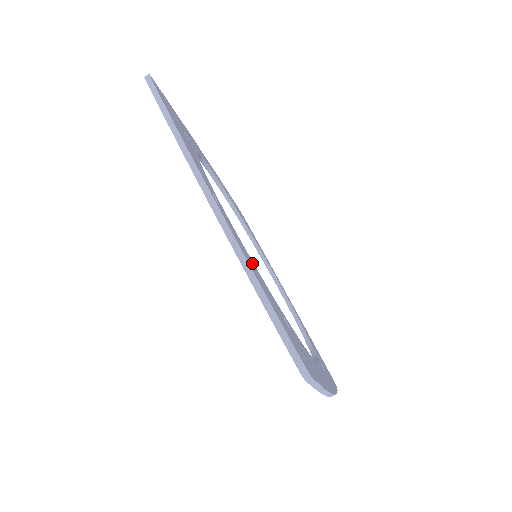
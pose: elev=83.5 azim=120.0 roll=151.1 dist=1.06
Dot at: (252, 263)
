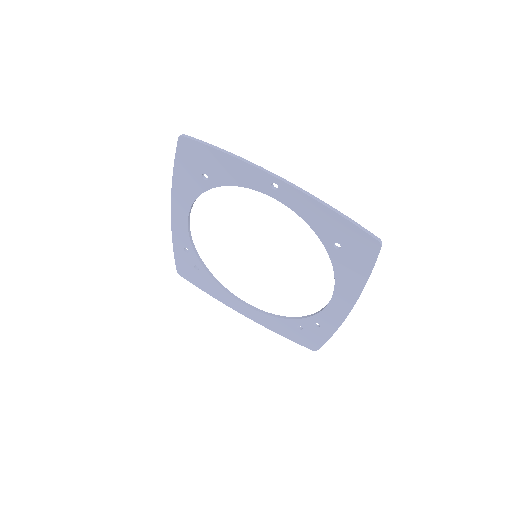
Dot at: (310, 214)
